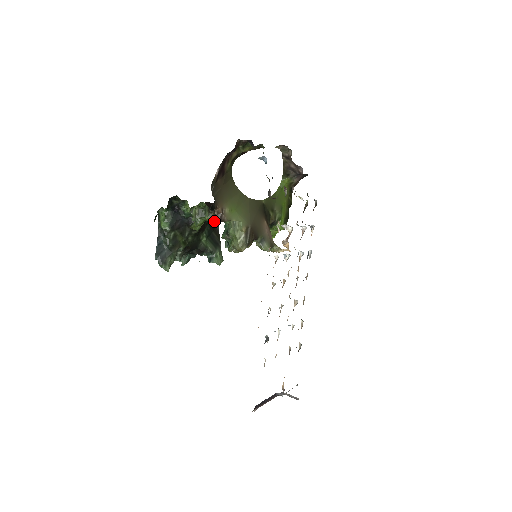
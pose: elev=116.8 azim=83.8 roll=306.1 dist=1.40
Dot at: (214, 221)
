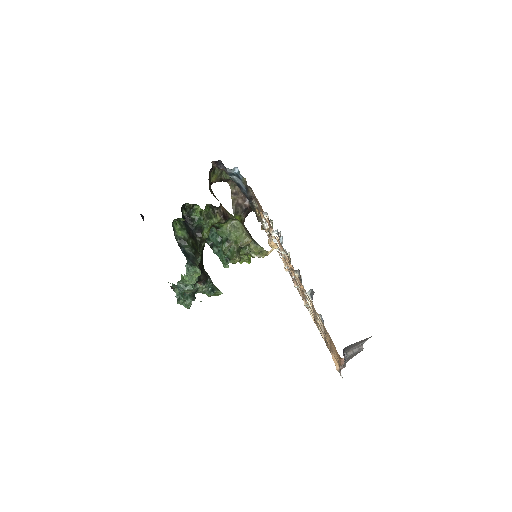
Dot at: occluded
